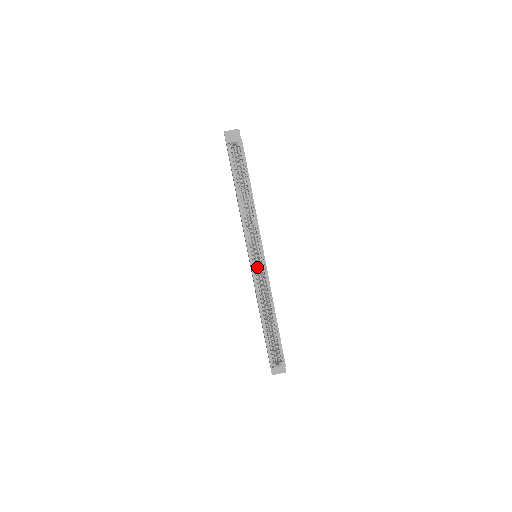
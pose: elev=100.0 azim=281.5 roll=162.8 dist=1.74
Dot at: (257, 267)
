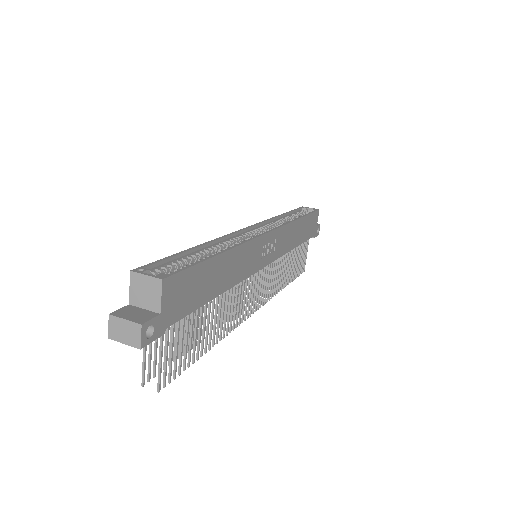
Dot at: occluded
